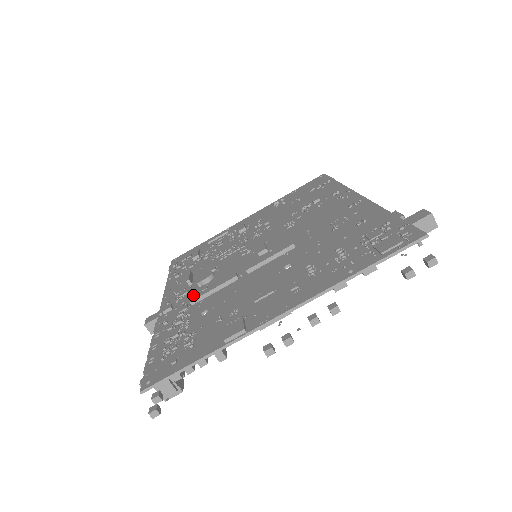
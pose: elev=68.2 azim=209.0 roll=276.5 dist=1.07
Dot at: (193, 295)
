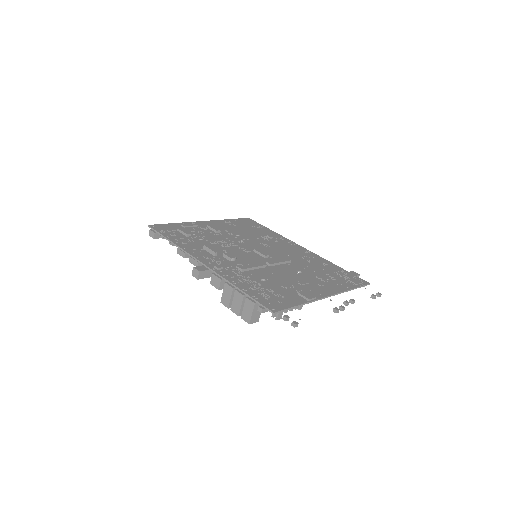
Dot at: (232, 265)
